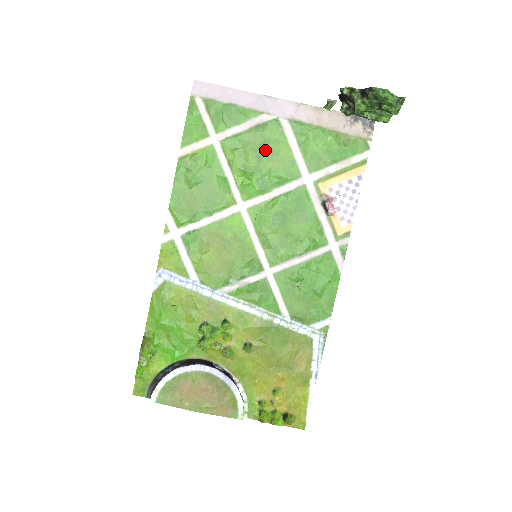
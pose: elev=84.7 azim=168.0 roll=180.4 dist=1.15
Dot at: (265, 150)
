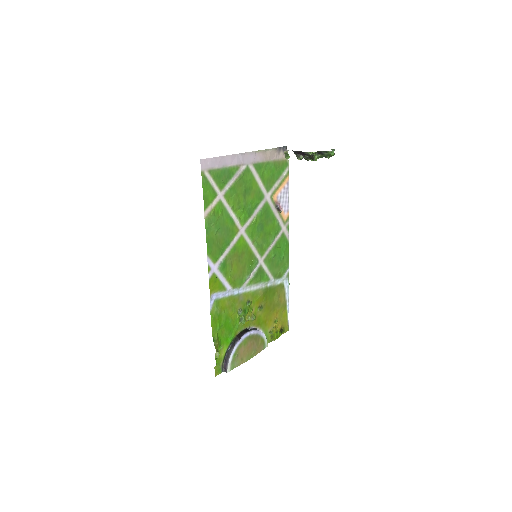
Dot at: (246, 189)
